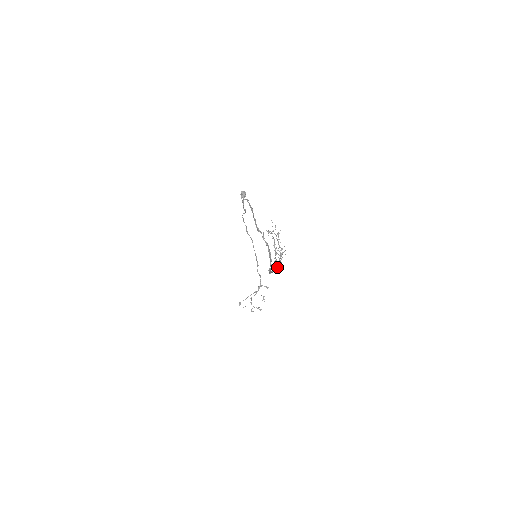
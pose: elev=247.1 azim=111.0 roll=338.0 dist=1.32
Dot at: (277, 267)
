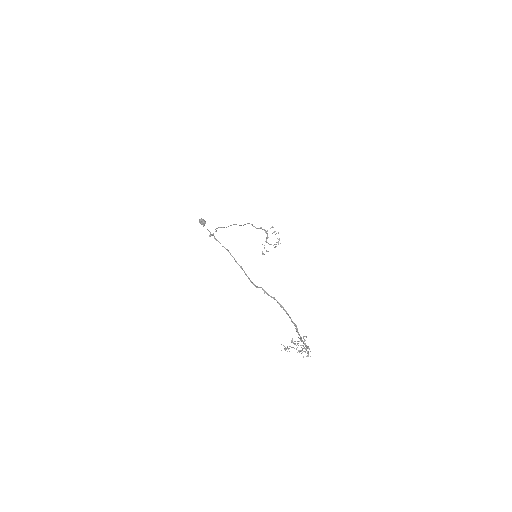
Dot at: occluded
